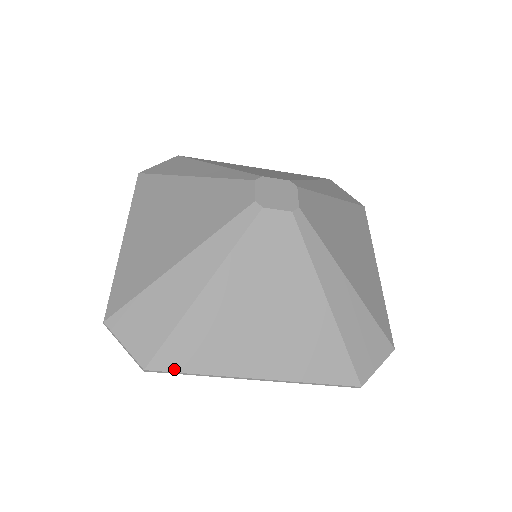
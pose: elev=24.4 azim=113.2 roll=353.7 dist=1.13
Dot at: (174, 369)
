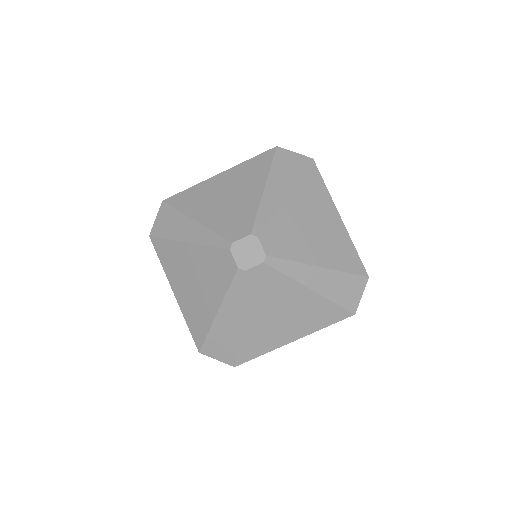
Dot at: (249, 359)
